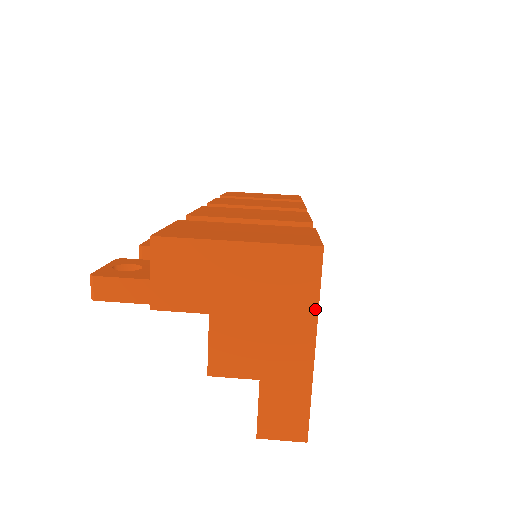
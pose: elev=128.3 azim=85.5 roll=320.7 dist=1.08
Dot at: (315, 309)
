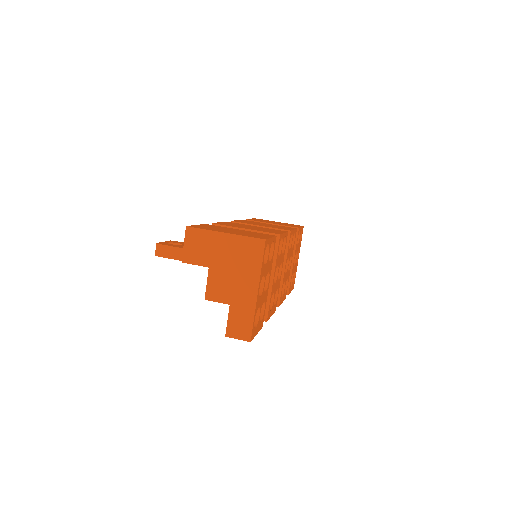
Dot at: (259, 271)
